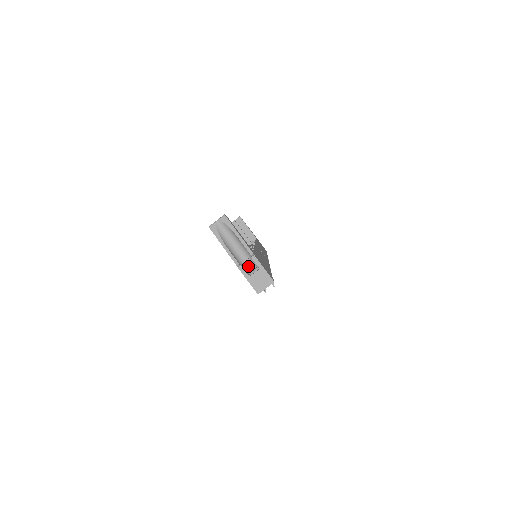
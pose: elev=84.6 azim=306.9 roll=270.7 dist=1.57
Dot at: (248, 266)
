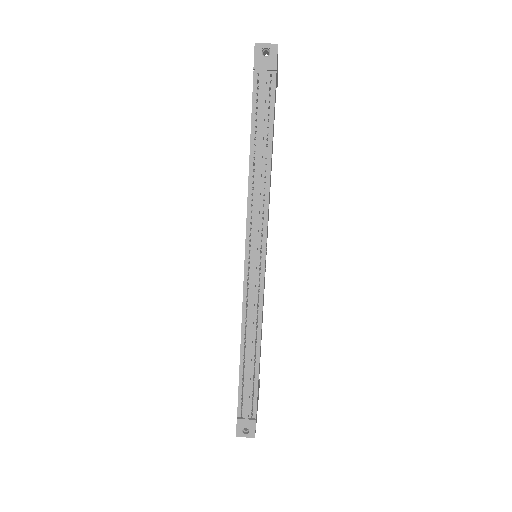
Dot at: occluded
